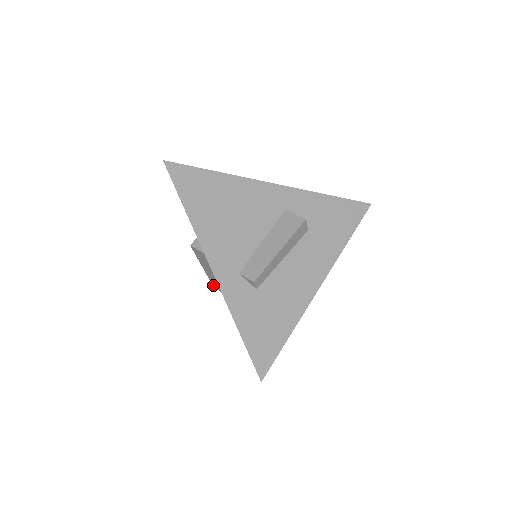
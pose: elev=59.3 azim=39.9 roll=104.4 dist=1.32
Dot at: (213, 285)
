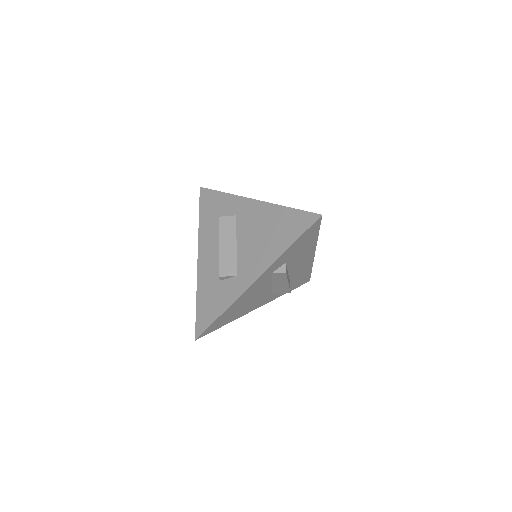
Dot at: (220, 272)
